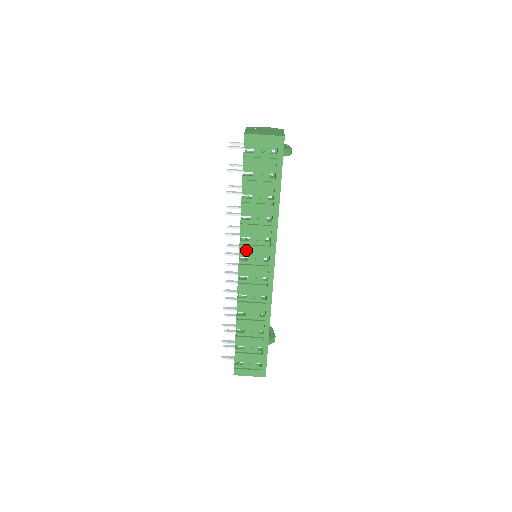
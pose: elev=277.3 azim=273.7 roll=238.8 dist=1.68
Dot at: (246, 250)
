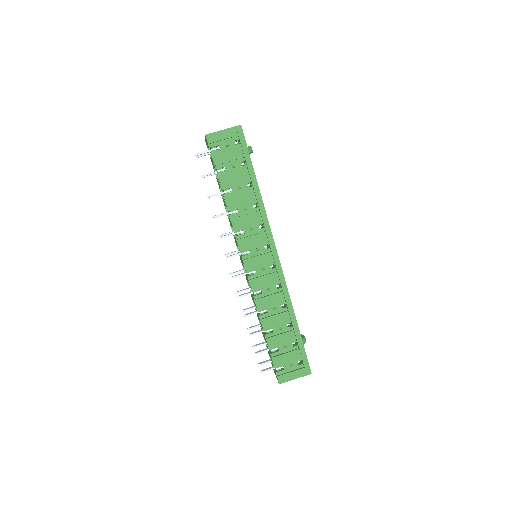
Dot at: (245, 243)
